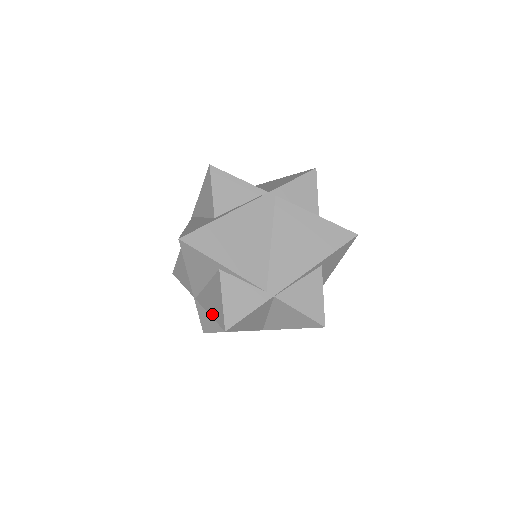
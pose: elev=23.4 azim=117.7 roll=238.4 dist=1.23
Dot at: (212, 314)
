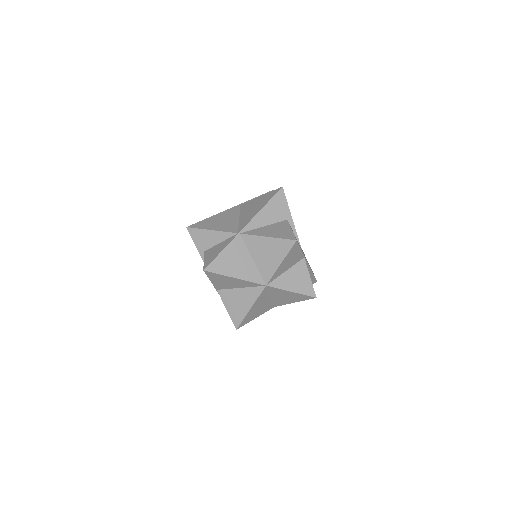
Dot at: (274, 236)
